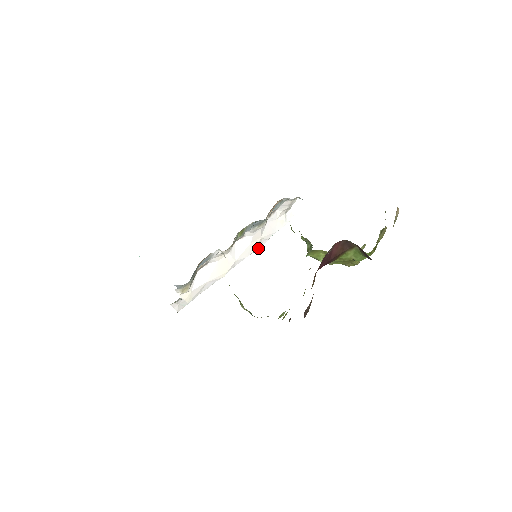
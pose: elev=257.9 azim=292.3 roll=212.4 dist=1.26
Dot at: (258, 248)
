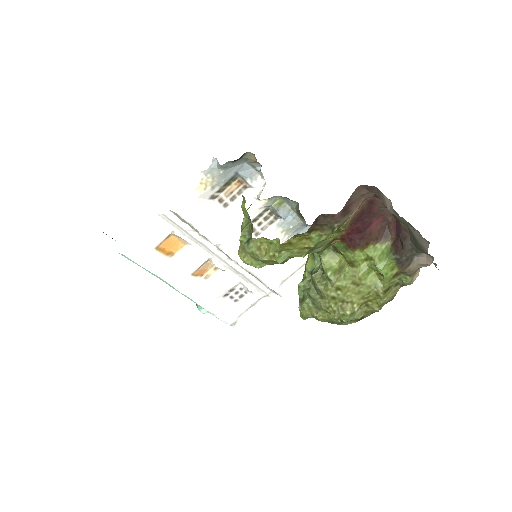
Dot at: (219, 314)
